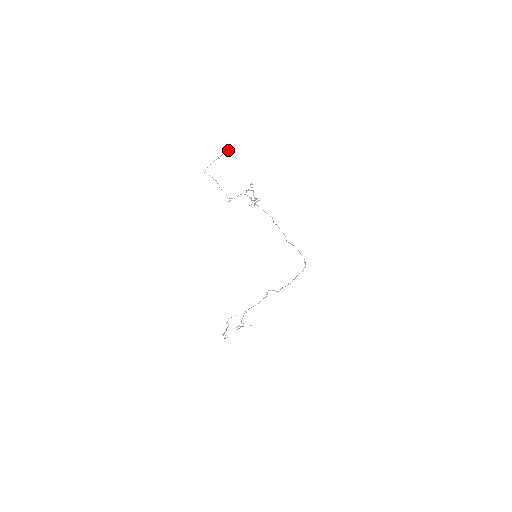
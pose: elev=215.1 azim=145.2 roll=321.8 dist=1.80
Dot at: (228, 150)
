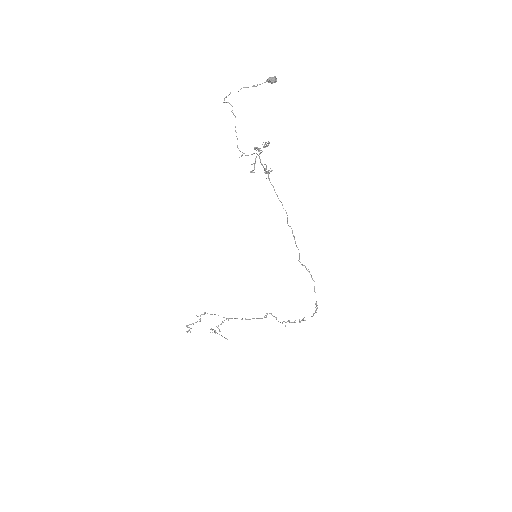
Dot at: (271, 80)
